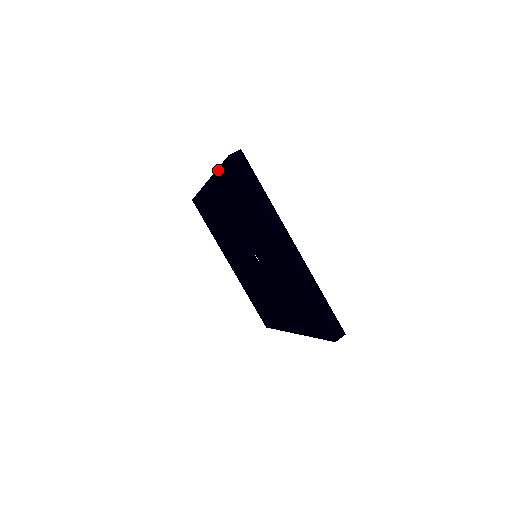
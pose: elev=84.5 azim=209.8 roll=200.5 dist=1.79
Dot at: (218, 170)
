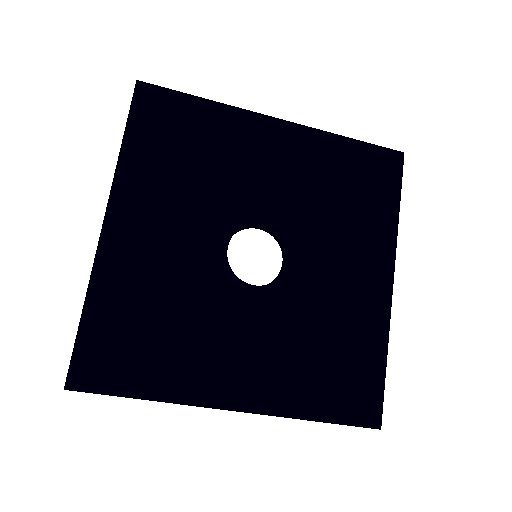
Dot at: occluded
